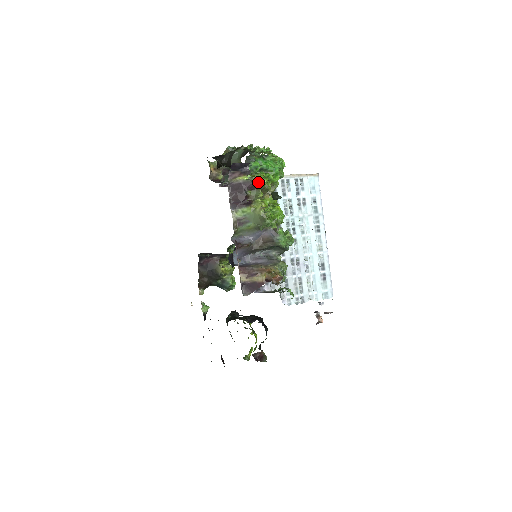
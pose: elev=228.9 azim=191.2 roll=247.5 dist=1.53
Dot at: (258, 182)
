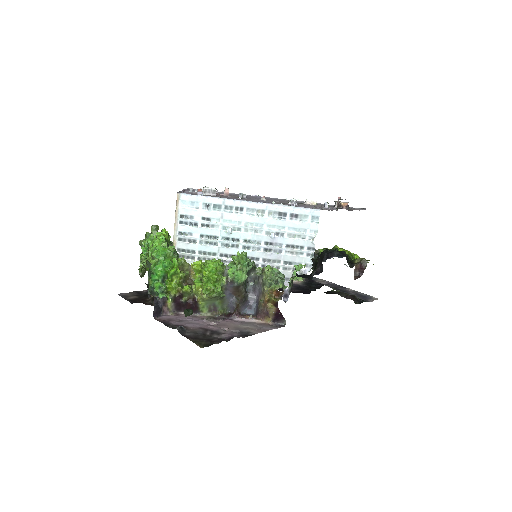
Dot at: (175, 291)
